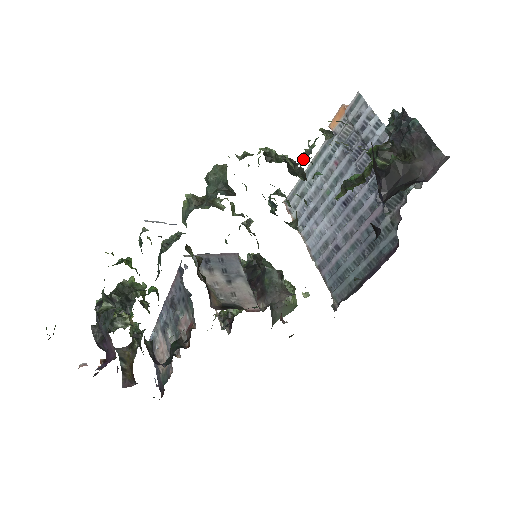
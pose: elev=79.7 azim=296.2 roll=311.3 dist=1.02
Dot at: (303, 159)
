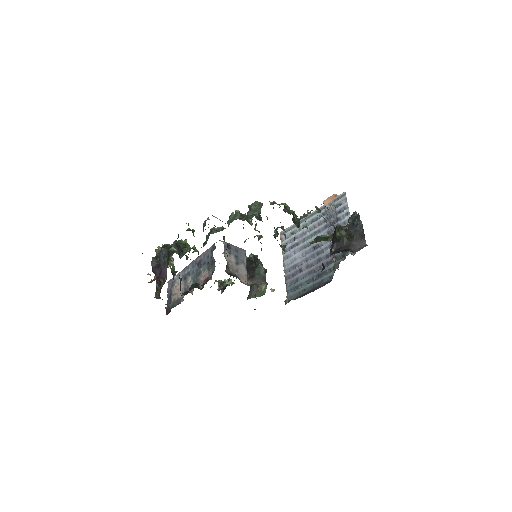
Dot at: (302, 218)
